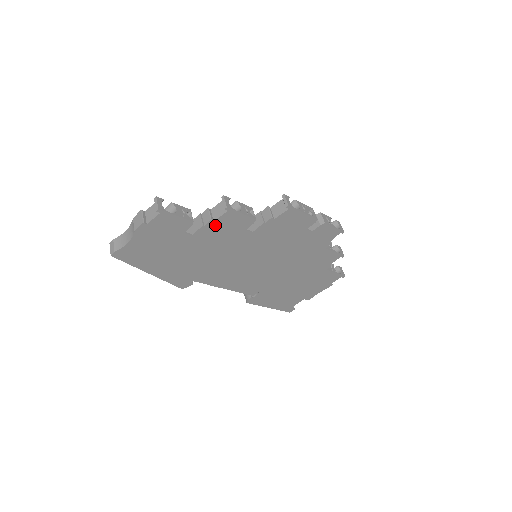
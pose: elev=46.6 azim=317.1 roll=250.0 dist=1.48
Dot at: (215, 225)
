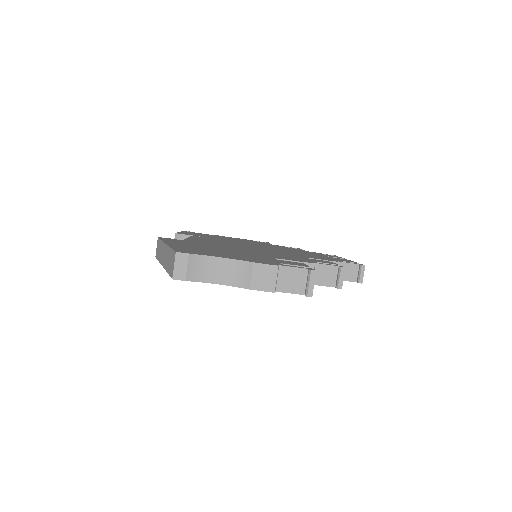
Dot at: occluded
